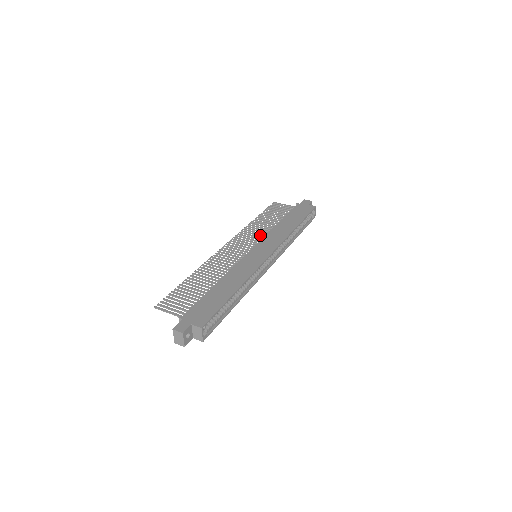
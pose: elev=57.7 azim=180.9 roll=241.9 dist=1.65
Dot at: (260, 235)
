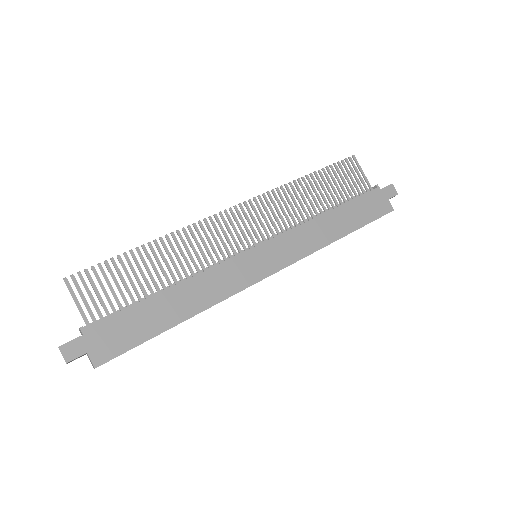
Dot at: (288, 219)
